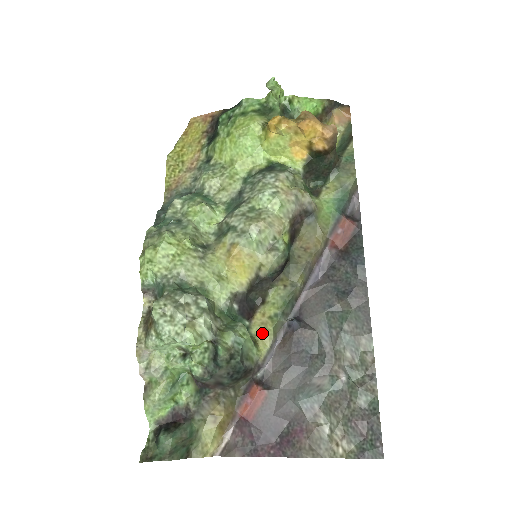
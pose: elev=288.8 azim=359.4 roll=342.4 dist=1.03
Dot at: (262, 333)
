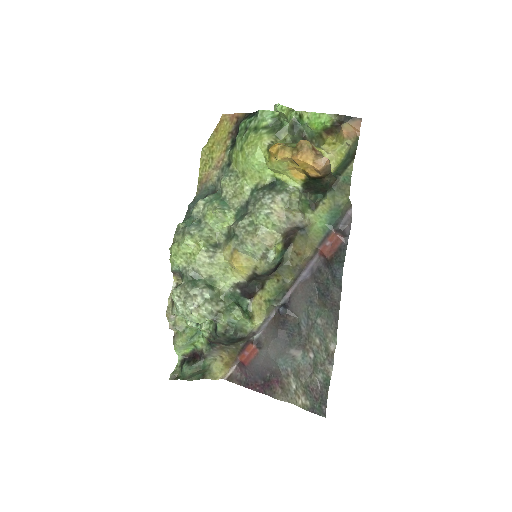
Dot at: (258, 311)
